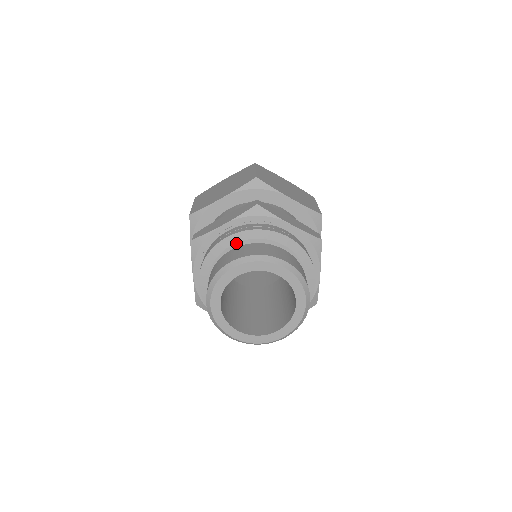
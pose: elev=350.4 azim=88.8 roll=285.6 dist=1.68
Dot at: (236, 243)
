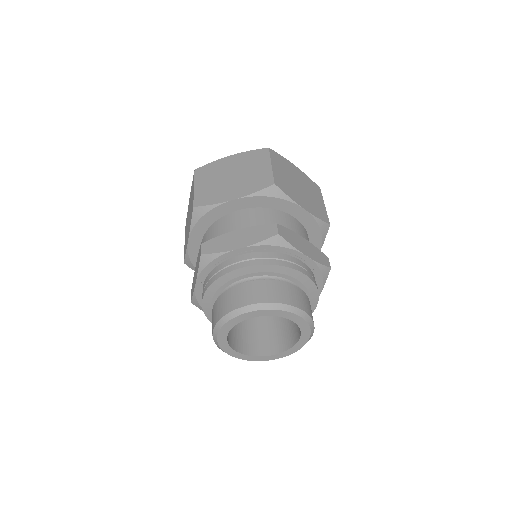
Dot at: (251, 273)
